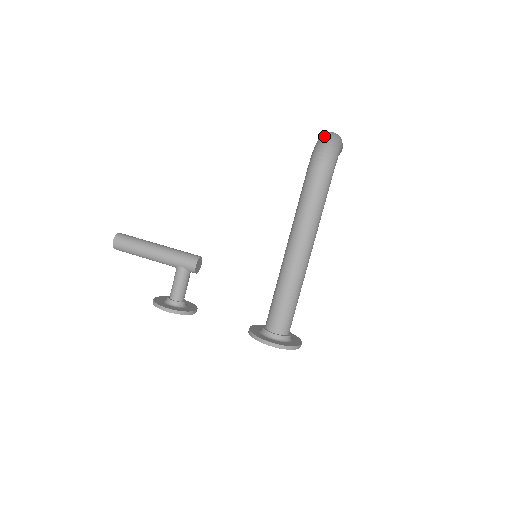
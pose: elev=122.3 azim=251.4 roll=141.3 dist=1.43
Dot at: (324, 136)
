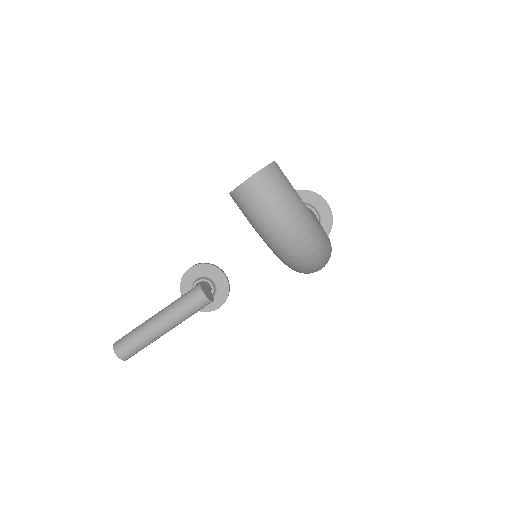
Dot at: (287, 253)
